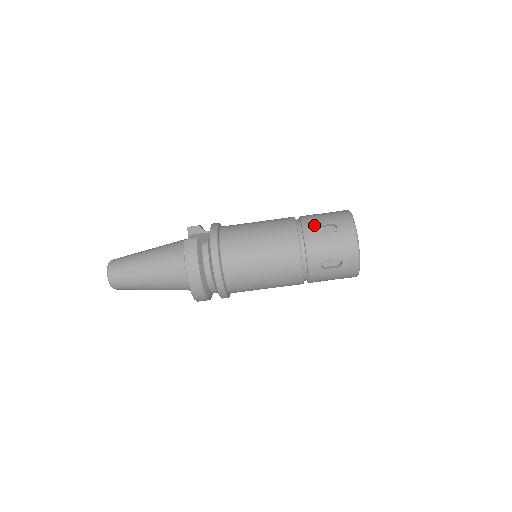
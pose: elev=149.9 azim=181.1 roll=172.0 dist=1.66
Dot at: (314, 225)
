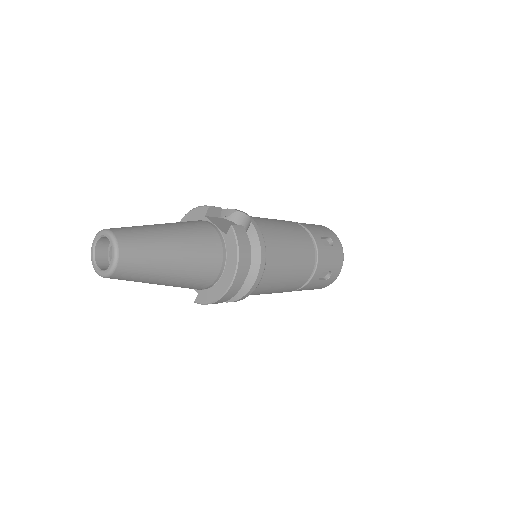
Dot at: (319, 235)
